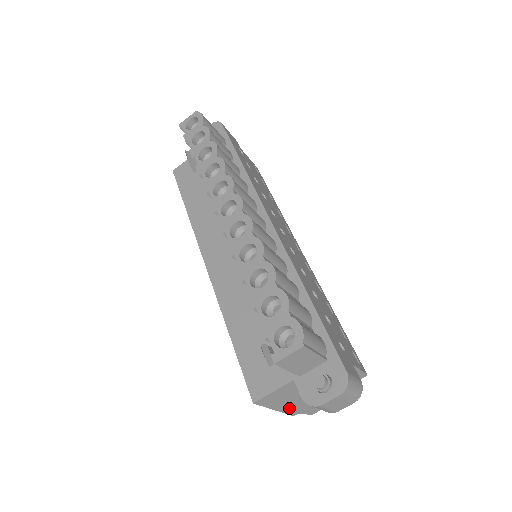
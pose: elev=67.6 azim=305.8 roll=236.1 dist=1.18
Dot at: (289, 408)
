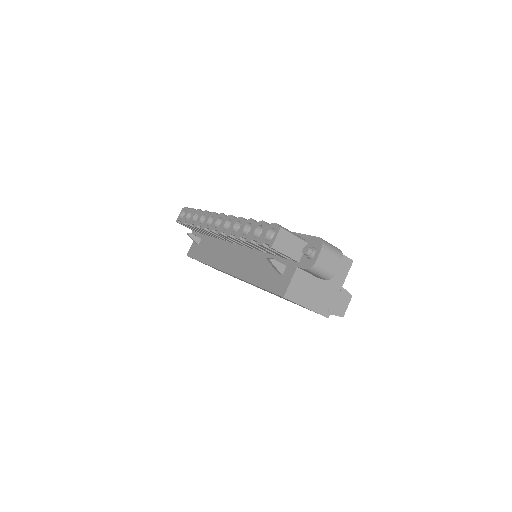
Dot at: (317, 306)
